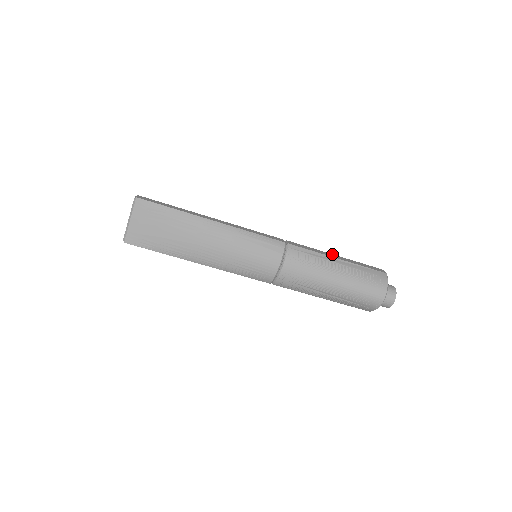
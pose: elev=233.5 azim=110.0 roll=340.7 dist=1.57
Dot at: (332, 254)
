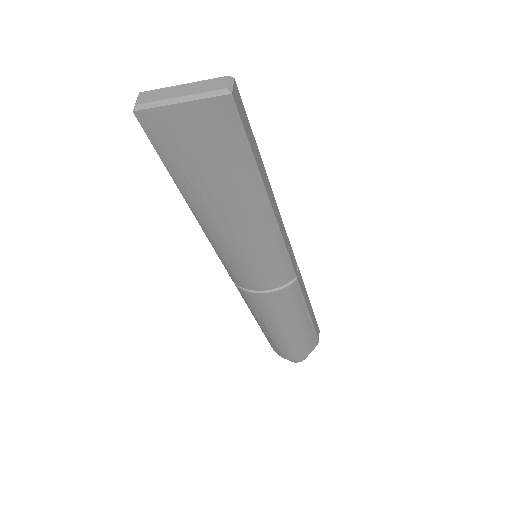
Dot at: (309, 300)
